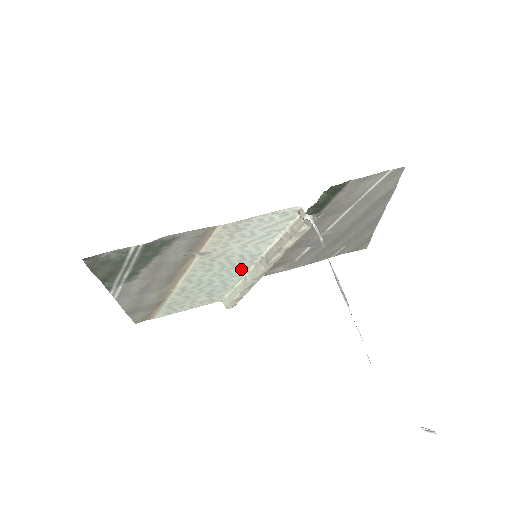
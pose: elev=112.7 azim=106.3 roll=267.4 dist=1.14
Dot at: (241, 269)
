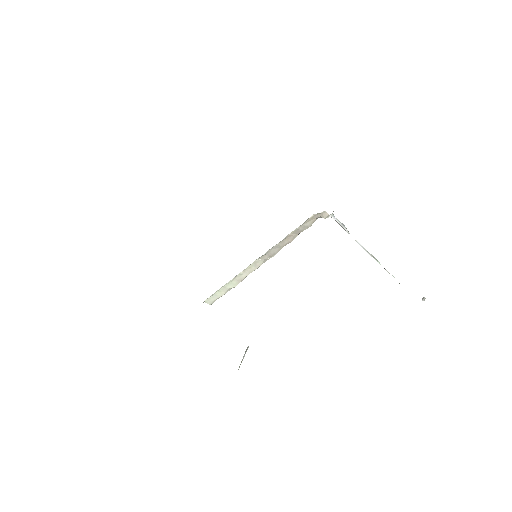
Dot at: occluded
